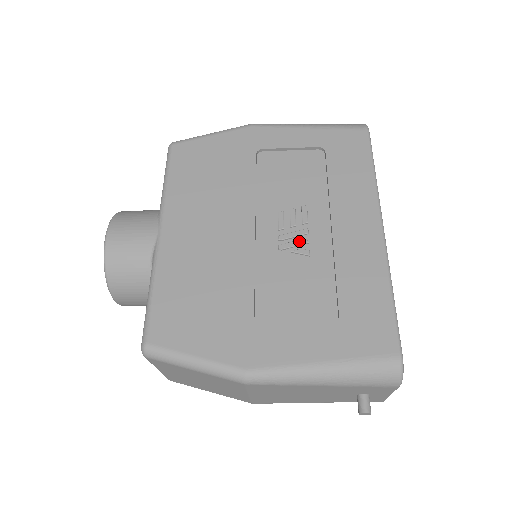
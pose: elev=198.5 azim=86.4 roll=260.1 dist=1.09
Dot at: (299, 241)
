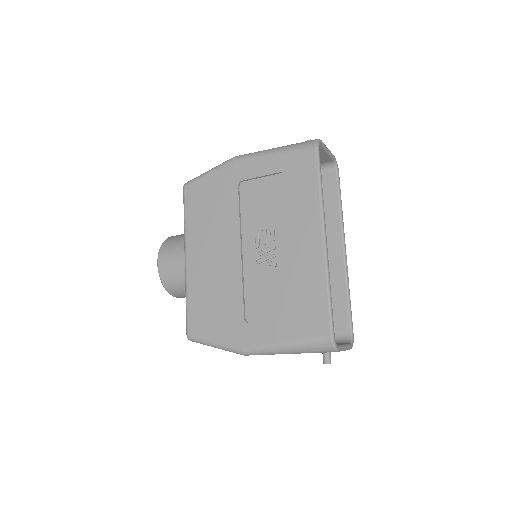
Dot at: (269, 256)
